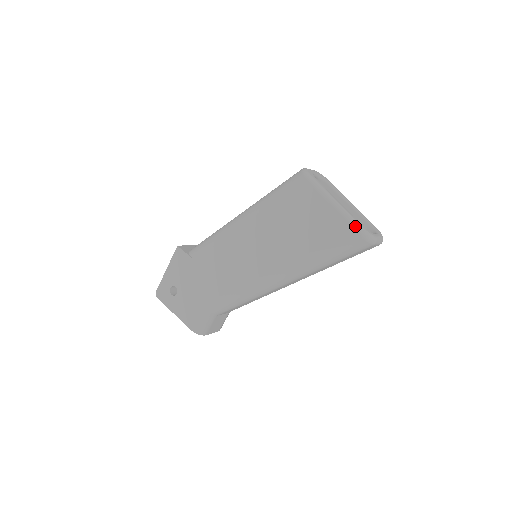
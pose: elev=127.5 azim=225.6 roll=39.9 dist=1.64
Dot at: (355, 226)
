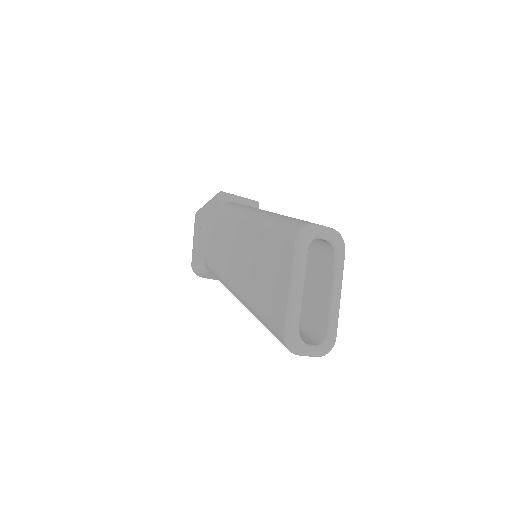
Dot at: (286, 325)
